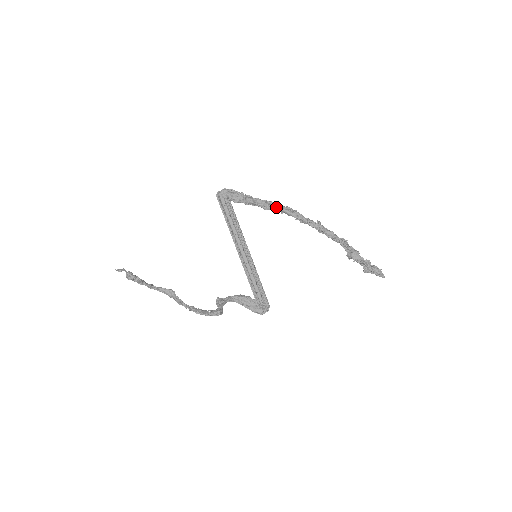
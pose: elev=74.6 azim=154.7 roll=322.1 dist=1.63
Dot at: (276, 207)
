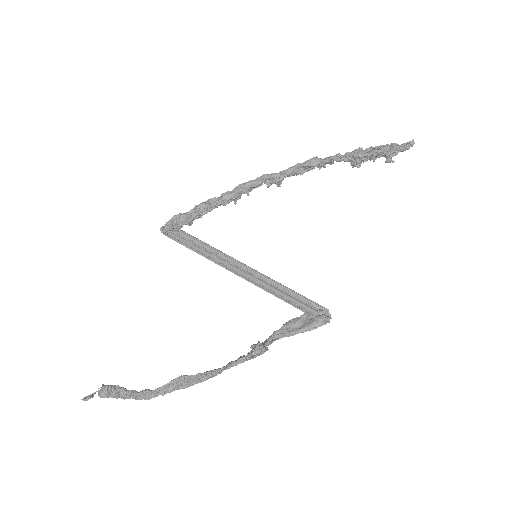
Dot at: (235, 191)
